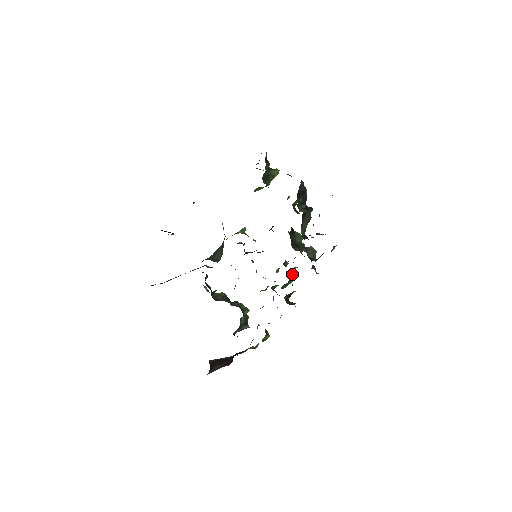
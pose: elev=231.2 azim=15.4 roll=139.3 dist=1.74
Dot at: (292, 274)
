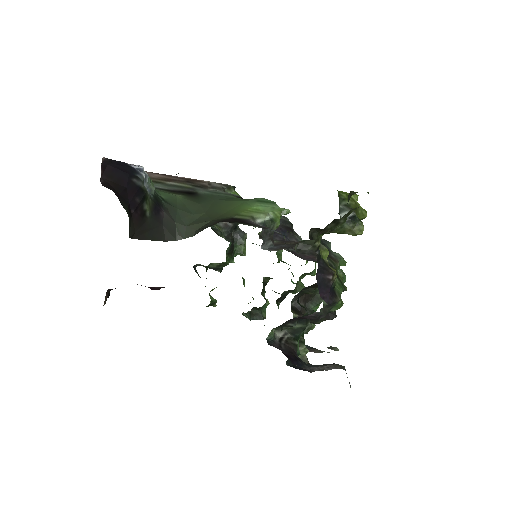
Dot at: (300, 290)
